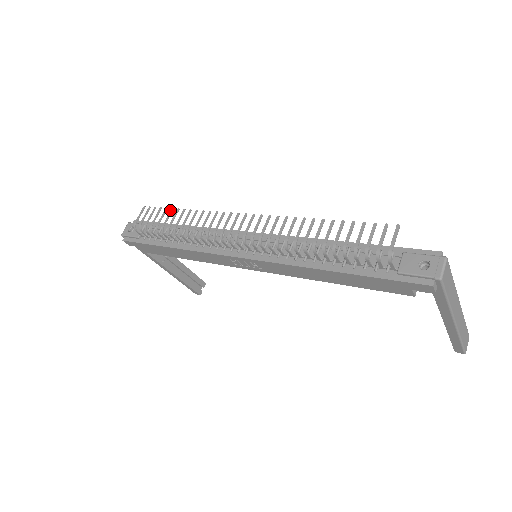
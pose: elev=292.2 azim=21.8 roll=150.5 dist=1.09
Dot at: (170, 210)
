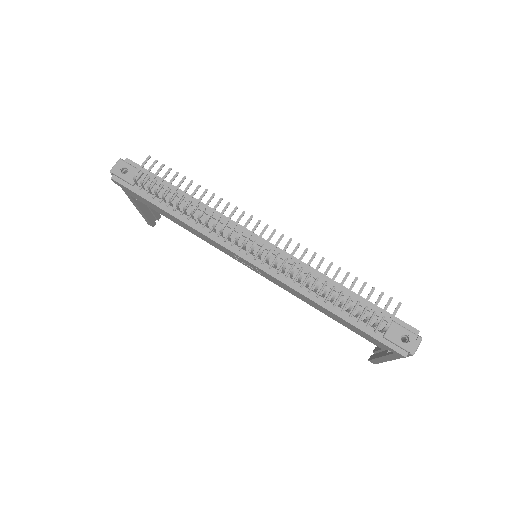
Dot at: (182, 178)
